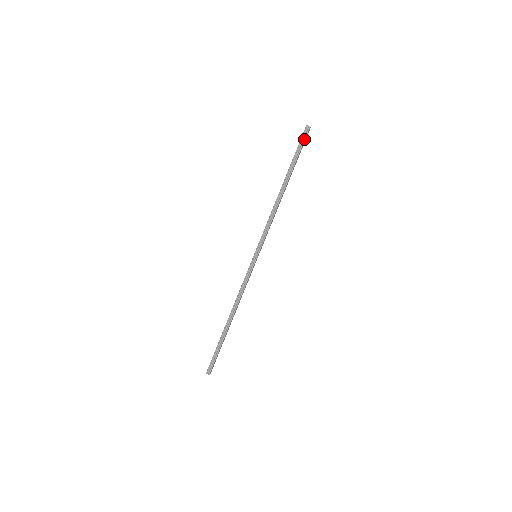
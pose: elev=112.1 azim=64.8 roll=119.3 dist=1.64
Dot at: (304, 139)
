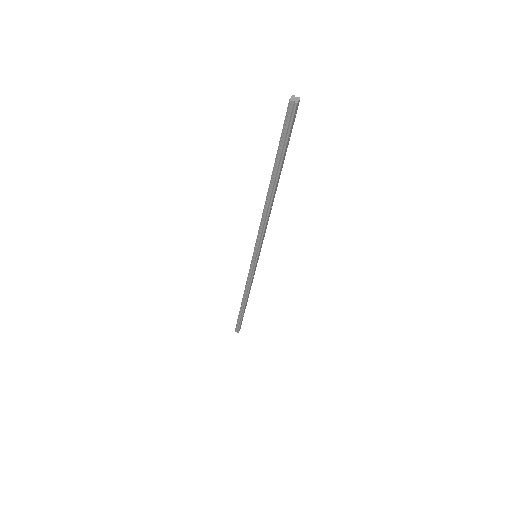
Dot at: (289, 125)
